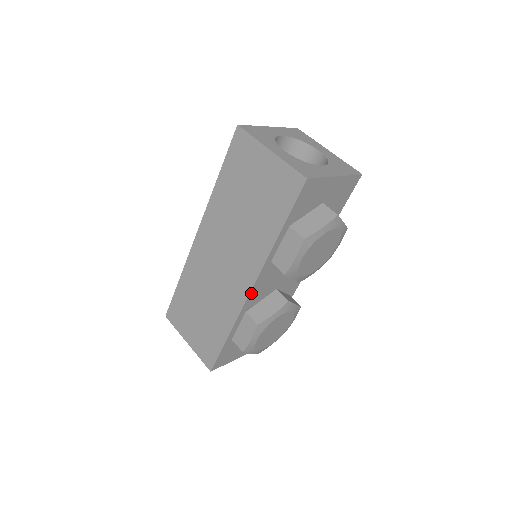
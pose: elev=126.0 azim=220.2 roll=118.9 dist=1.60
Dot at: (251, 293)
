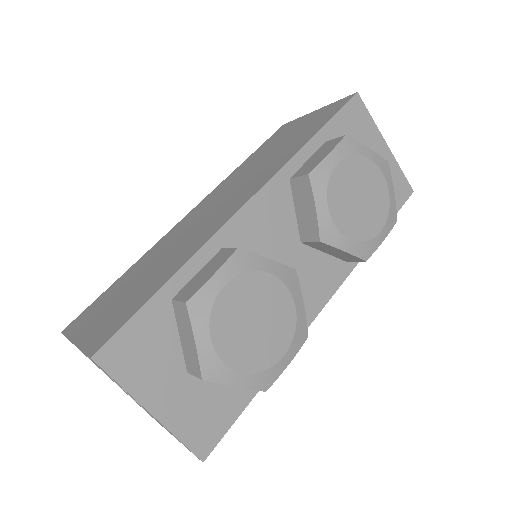
Dot at: (245, 209)
